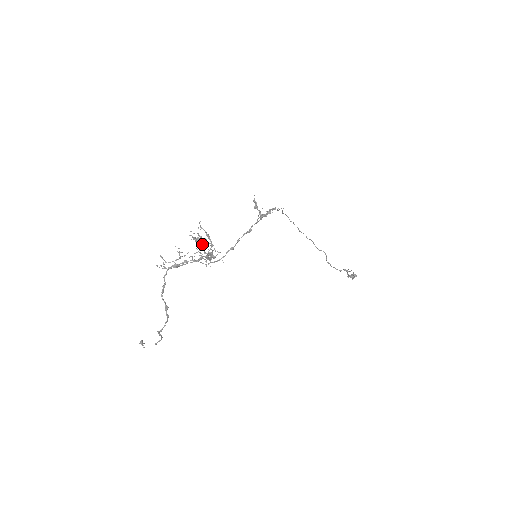
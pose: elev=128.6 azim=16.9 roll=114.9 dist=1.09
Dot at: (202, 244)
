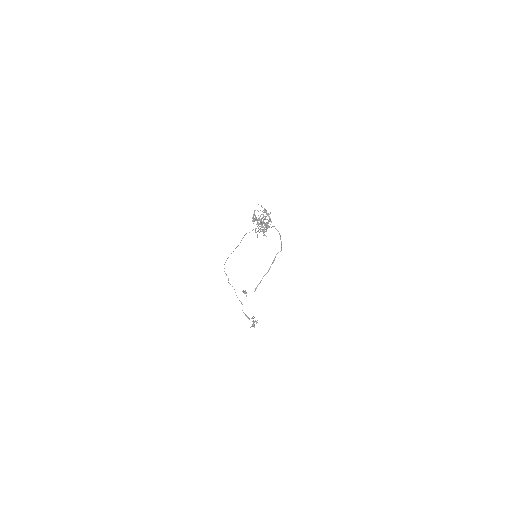
Dot at: (267, 213)
